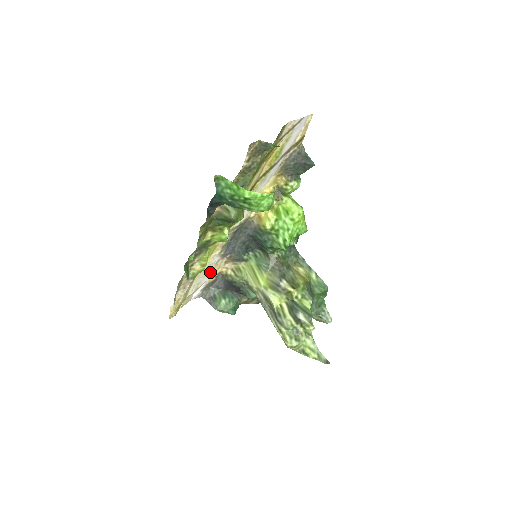
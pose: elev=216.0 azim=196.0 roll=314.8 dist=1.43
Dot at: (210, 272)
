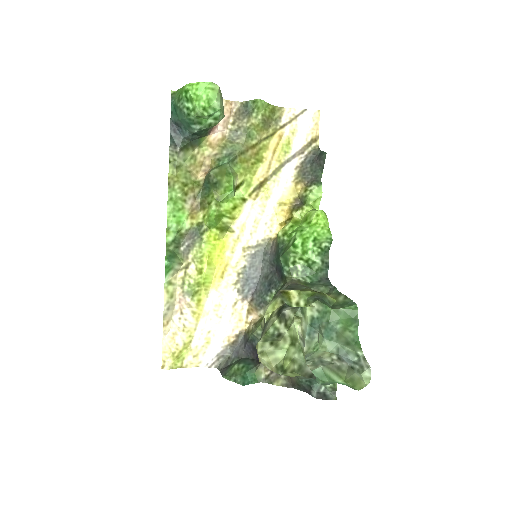
Dot at: (227, 320)
